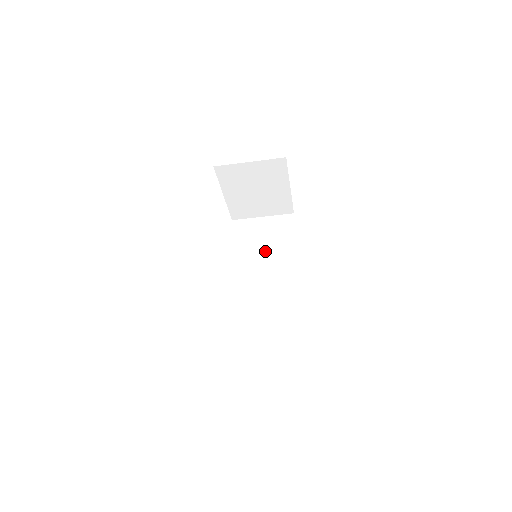
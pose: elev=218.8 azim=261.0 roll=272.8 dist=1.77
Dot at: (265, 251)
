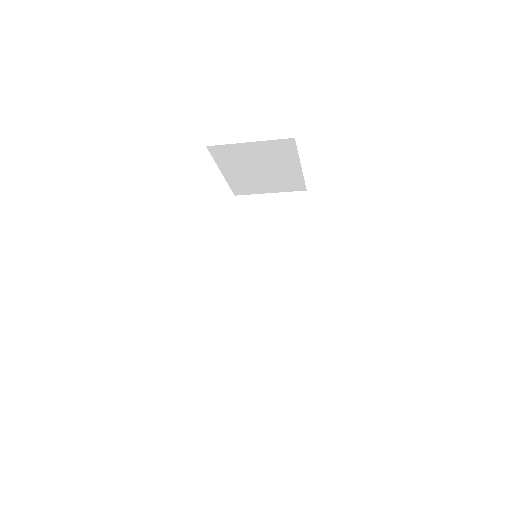
Dot at: (271, 237)
